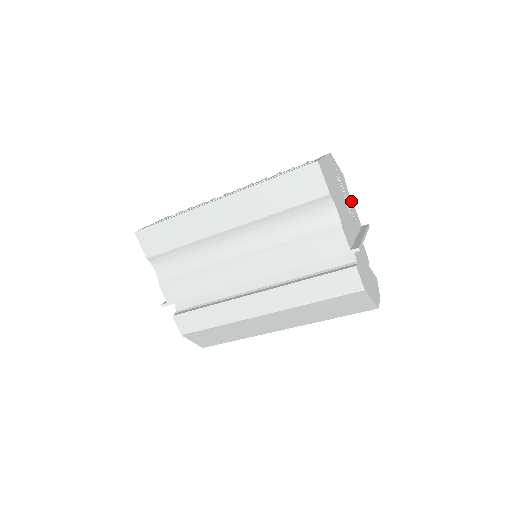
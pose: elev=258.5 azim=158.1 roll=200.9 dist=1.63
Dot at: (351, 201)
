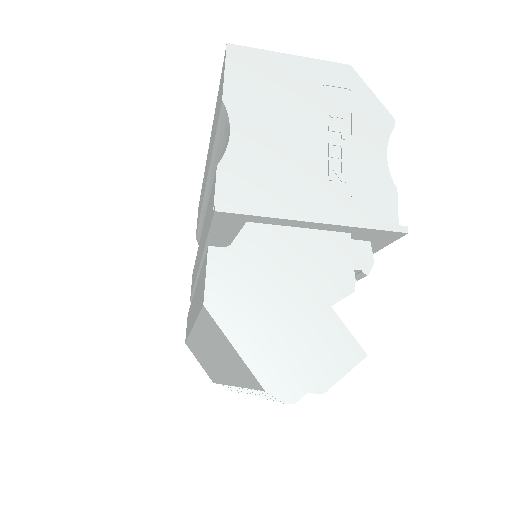
Dot at: (383, 169)
